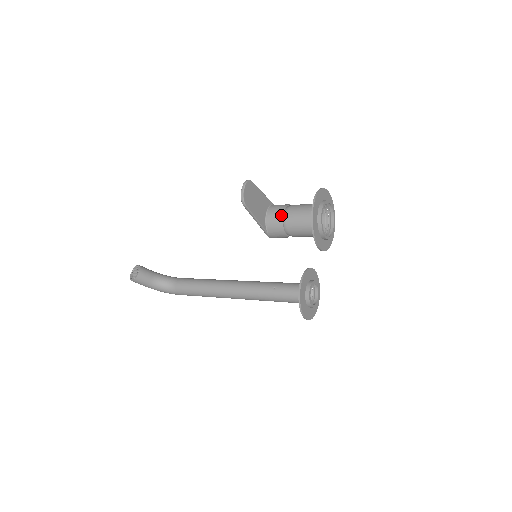
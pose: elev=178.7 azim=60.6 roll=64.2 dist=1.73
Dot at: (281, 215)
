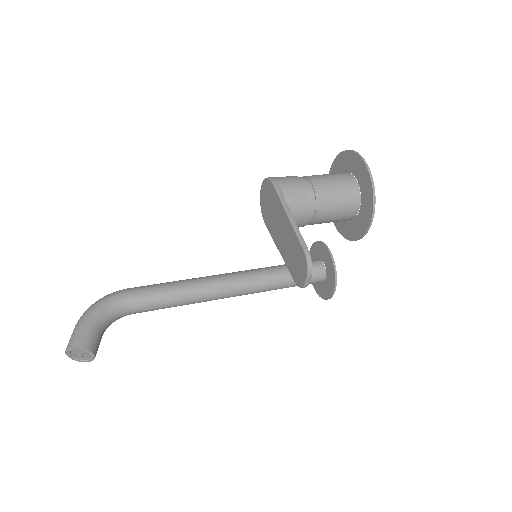
Dot at: (306, 222)
